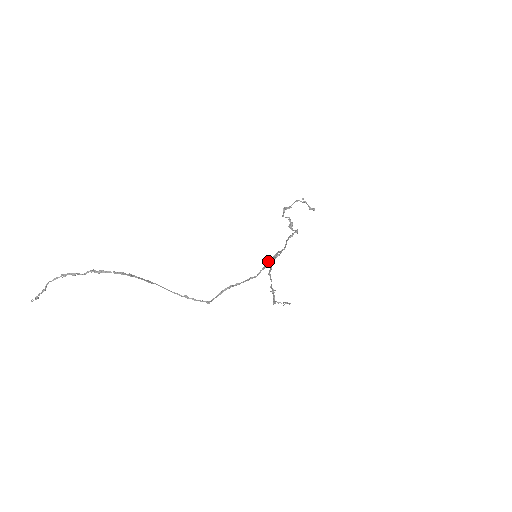
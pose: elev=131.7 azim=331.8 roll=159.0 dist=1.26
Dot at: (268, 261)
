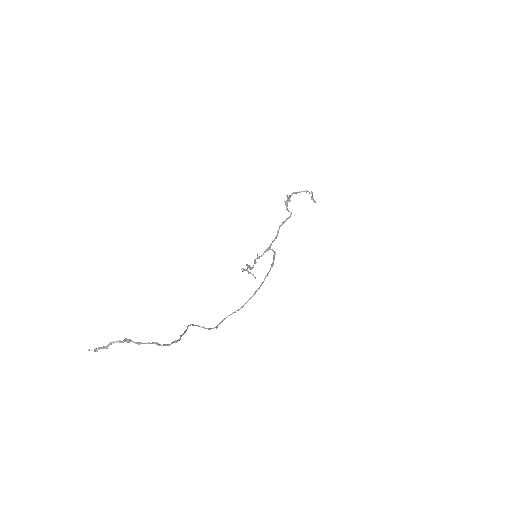
Dot at: occluded
